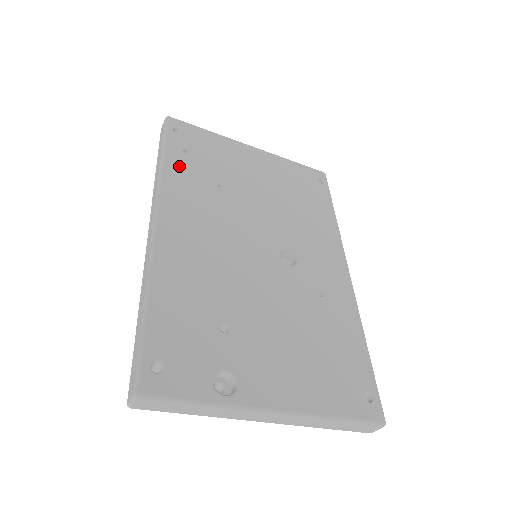
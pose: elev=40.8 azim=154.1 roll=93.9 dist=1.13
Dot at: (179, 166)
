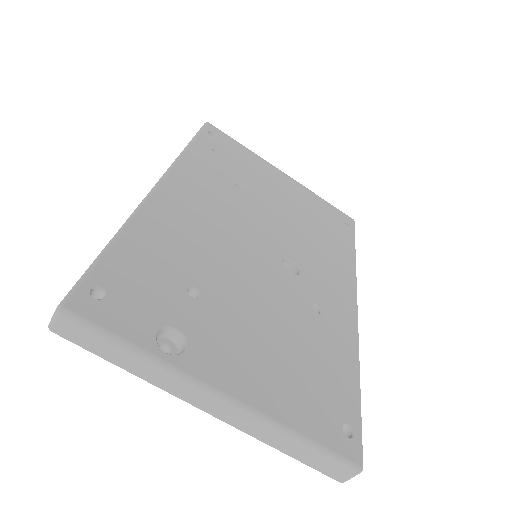
Dot at: (202, 156)
